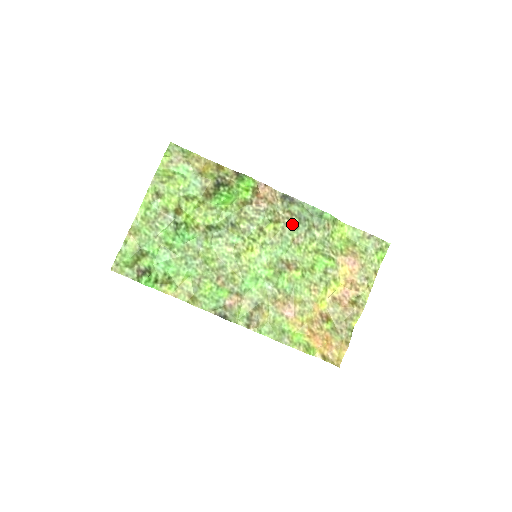
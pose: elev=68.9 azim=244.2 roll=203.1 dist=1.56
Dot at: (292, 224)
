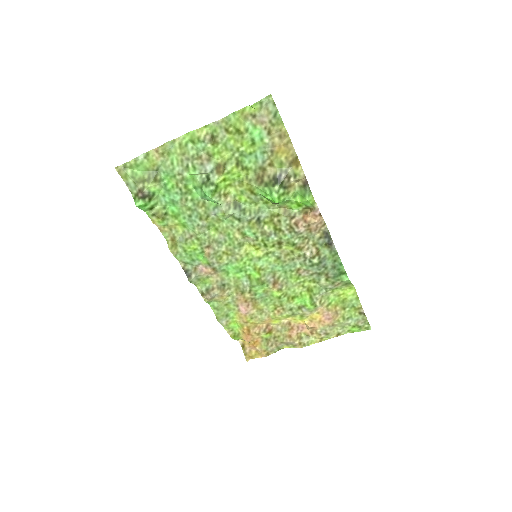
Dot at: (310, 260)
